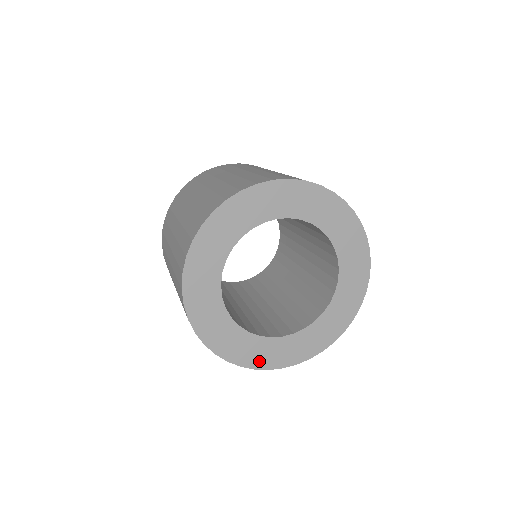
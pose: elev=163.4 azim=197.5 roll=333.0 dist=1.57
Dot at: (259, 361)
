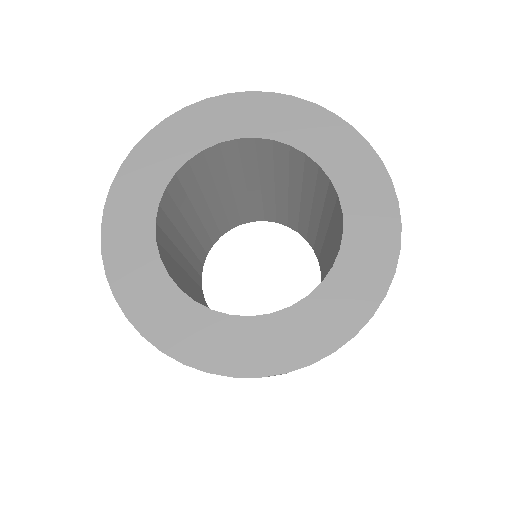
Dot at: (141, 310)
